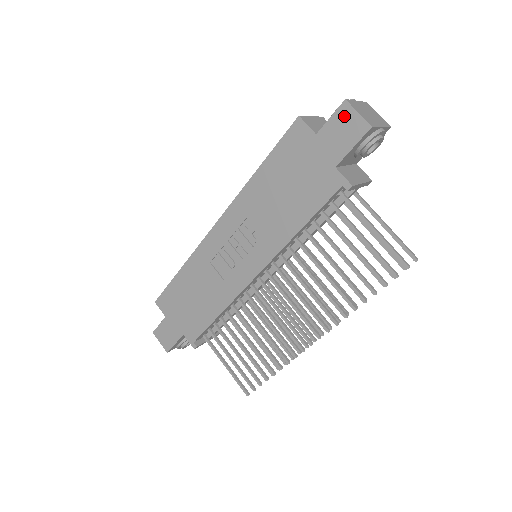
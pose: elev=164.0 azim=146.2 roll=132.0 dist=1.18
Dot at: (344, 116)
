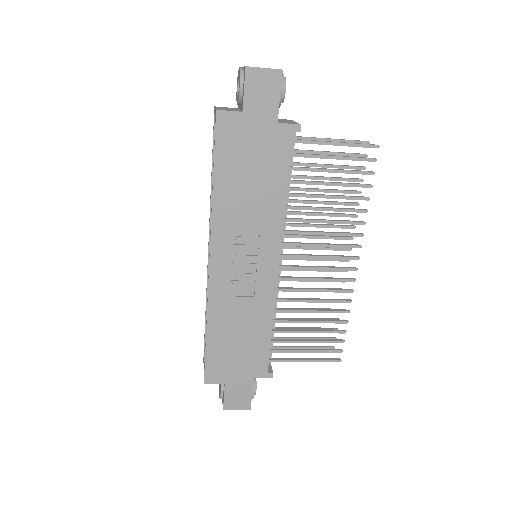
Dot at: (255, 79)
